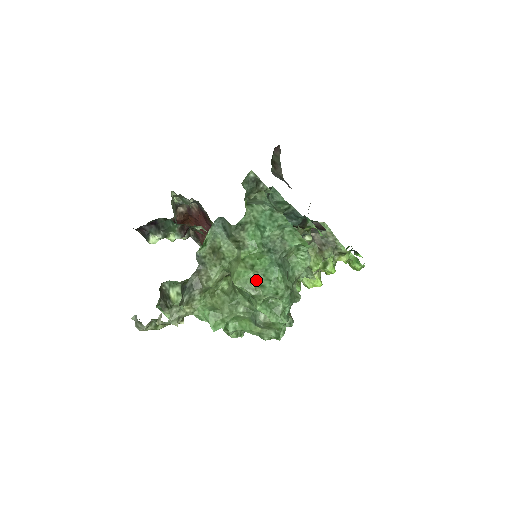
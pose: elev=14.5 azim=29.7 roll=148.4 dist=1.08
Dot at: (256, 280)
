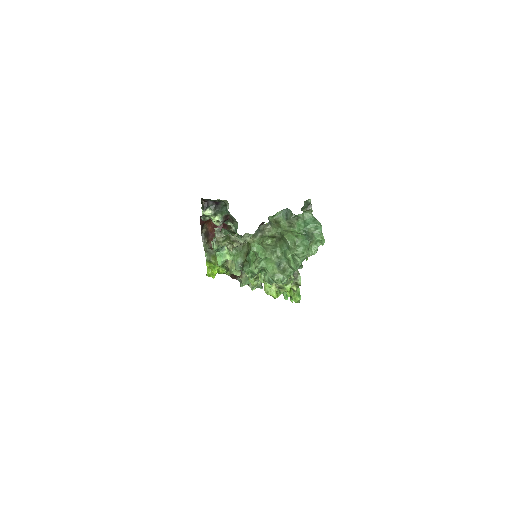
Dot at: (296, 242)
